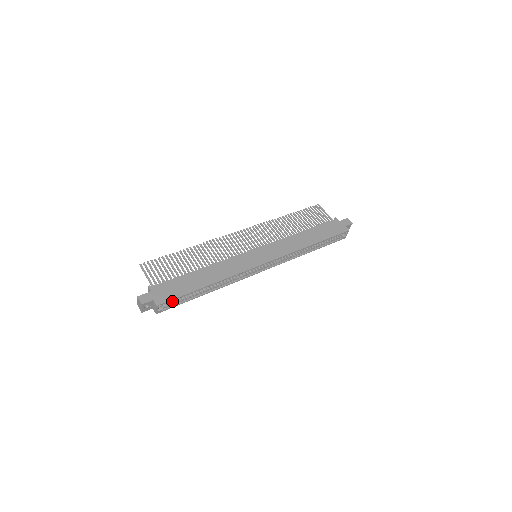
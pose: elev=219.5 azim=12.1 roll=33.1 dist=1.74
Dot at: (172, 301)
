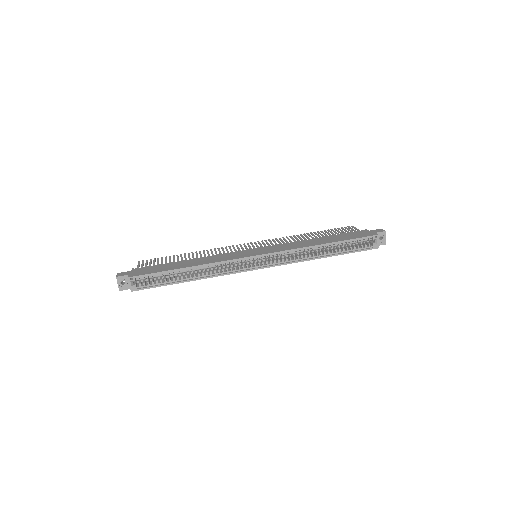
Dot at: (151, 283)
